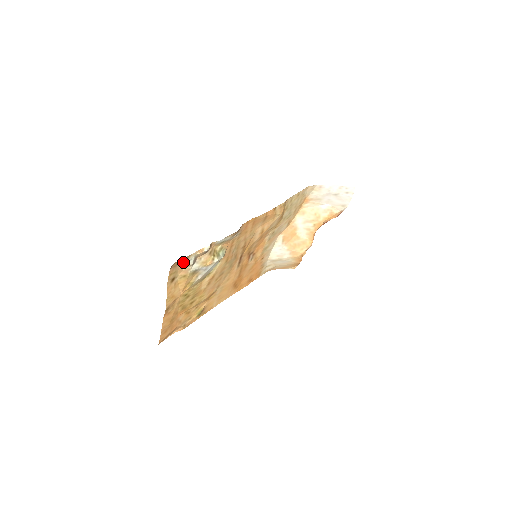
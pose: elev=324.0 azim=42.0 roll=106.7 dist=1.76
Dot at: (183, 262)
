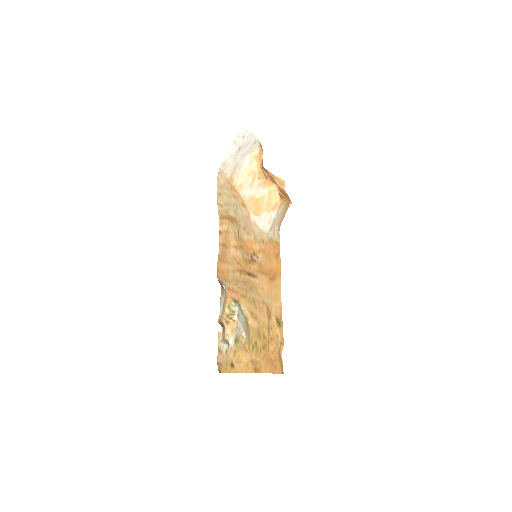
Dot at: (221, 355)
